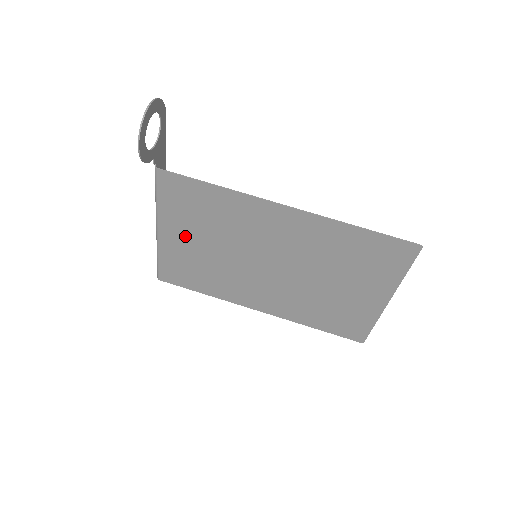
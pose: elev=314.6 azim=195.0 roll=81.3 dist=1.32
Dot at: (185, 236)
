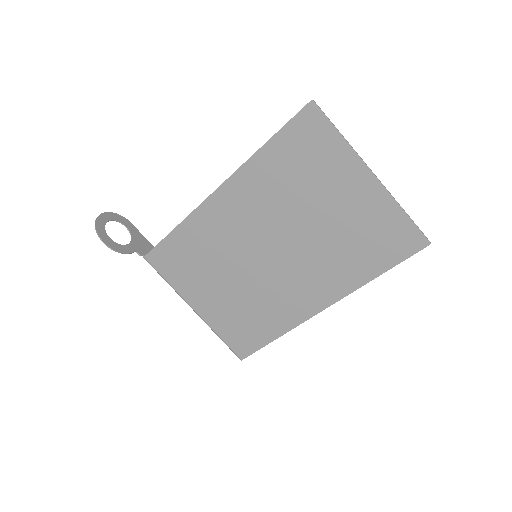
Dot at: (208, 294)
